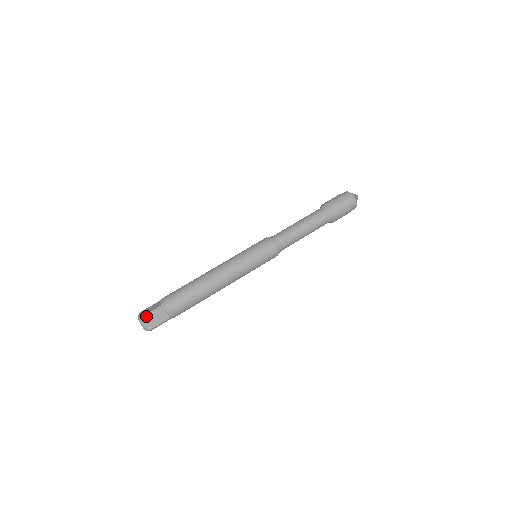
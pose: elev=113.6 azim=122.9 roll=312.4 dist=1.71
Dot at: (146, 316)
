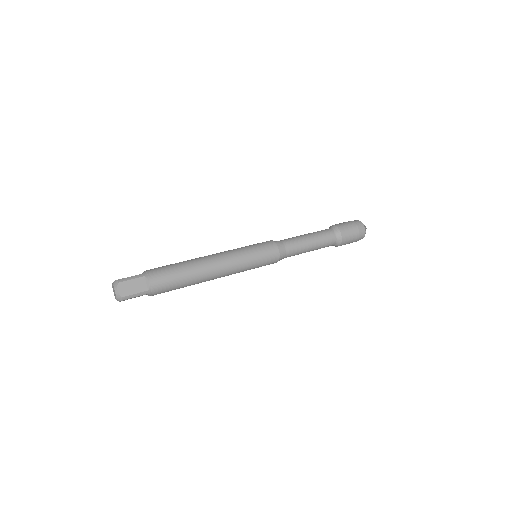
Dot at: (123, 280)
